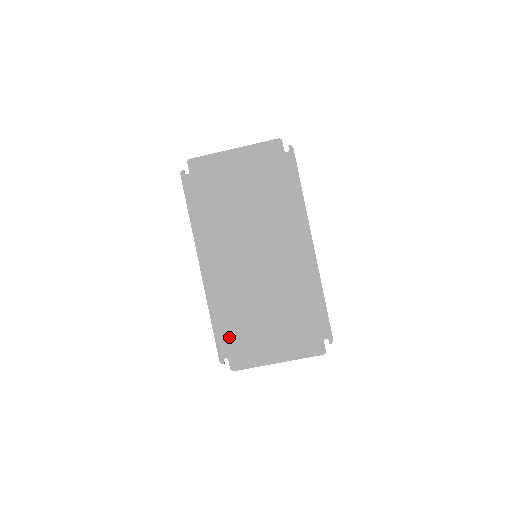
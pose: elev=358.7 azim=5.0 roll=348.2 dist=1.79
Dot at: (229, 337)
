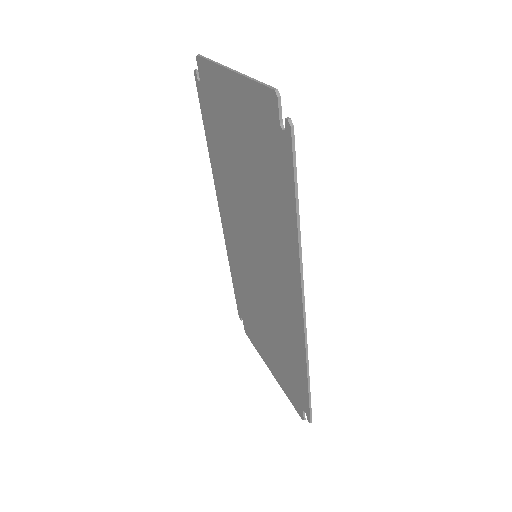
Dot at: (242, 305)
